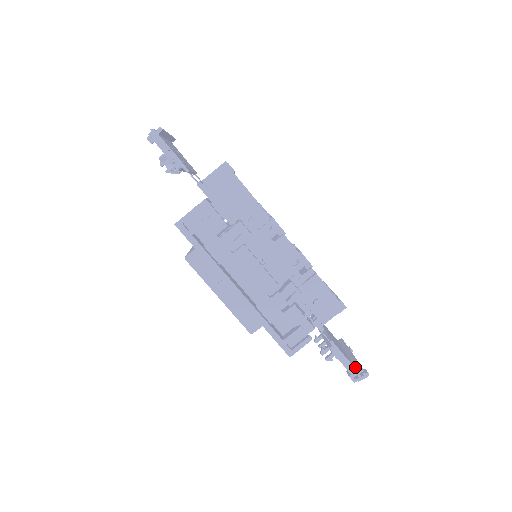
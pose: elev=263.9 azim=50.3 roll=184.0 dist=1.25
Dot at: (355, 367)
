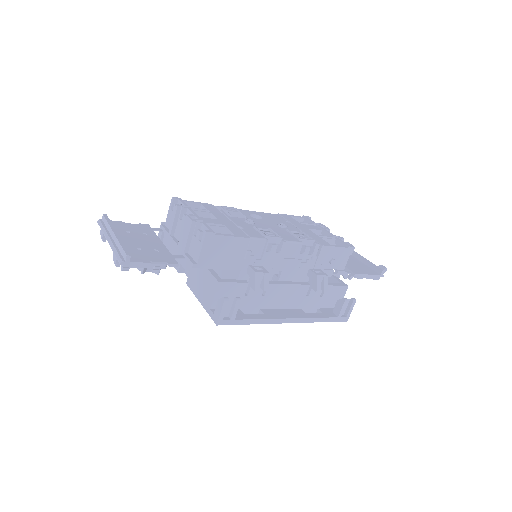
Dot at: (375, 271)
